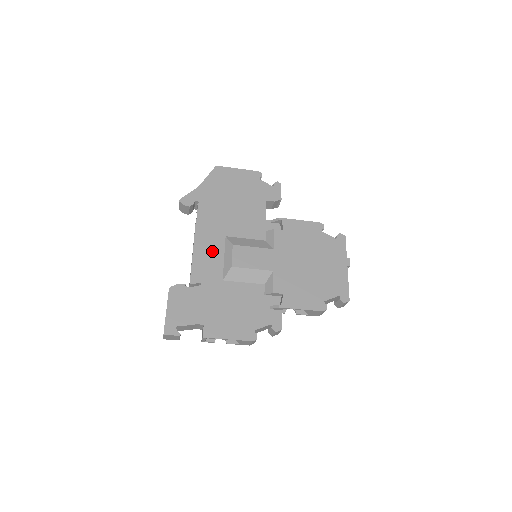
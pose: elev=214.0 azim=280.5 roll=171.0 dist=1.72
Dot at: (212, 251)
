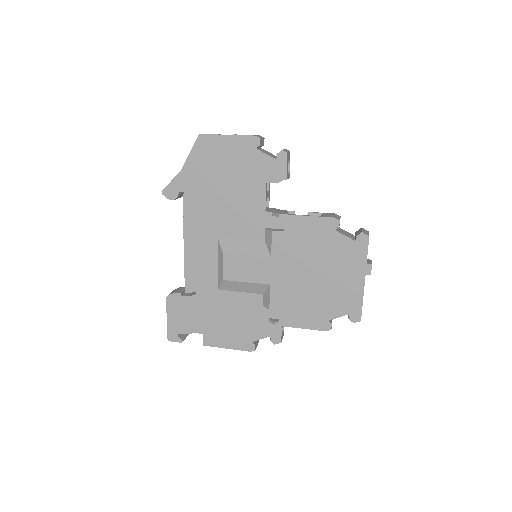
Dot at: (204, 256)
